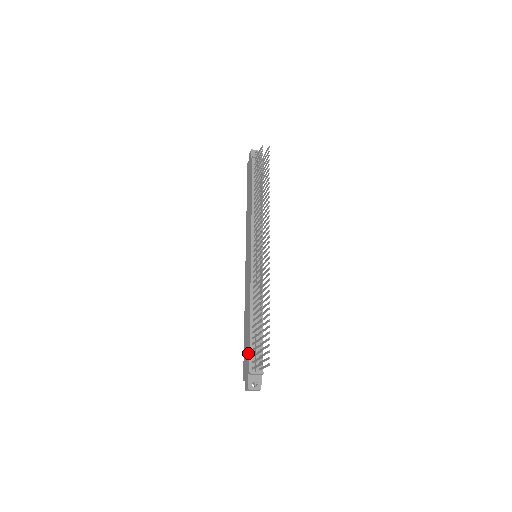
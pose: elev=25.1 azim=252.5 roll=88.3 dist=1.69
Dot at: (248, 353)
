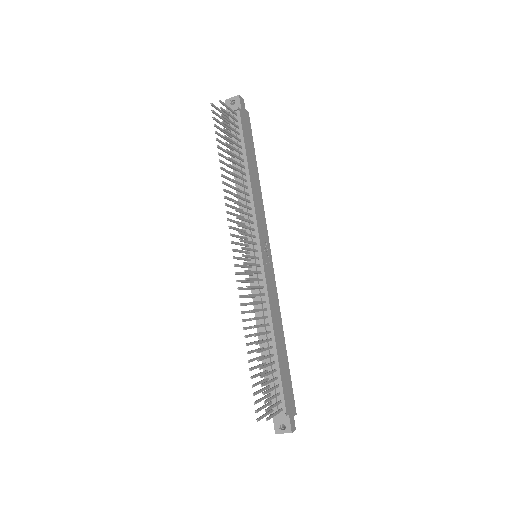
Dot at: (267, 389)
